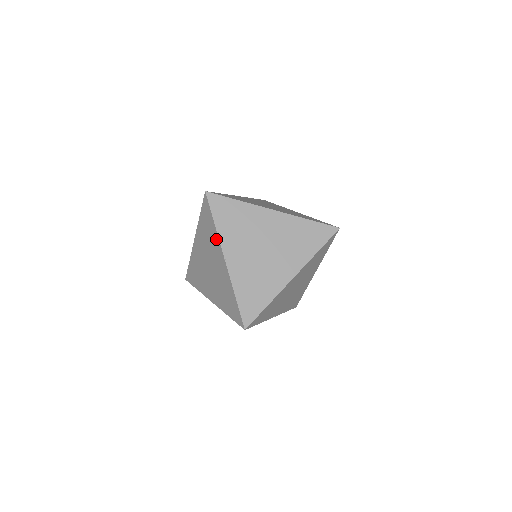
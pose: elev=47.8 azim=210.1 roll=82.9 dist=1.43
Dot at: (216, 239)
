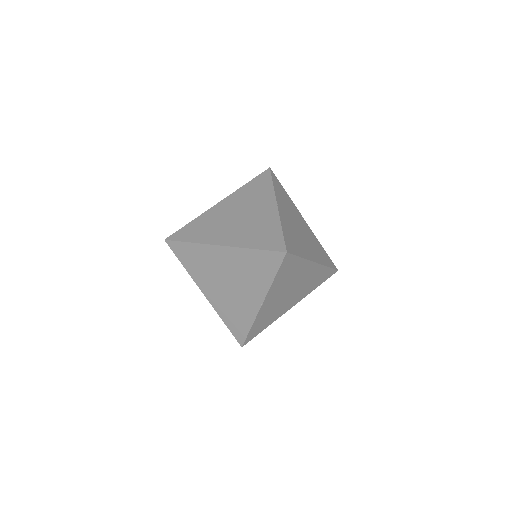
Dot at: (269, 193)
